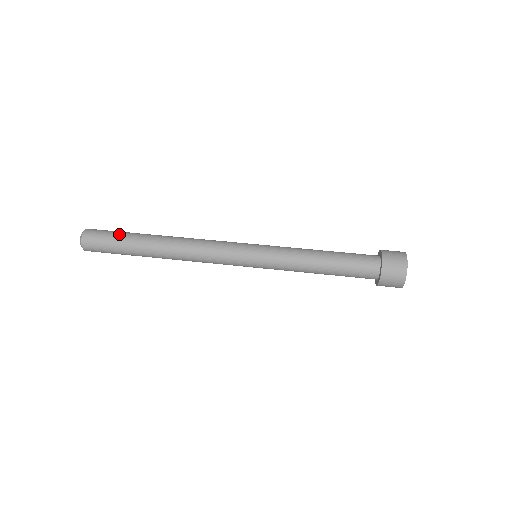
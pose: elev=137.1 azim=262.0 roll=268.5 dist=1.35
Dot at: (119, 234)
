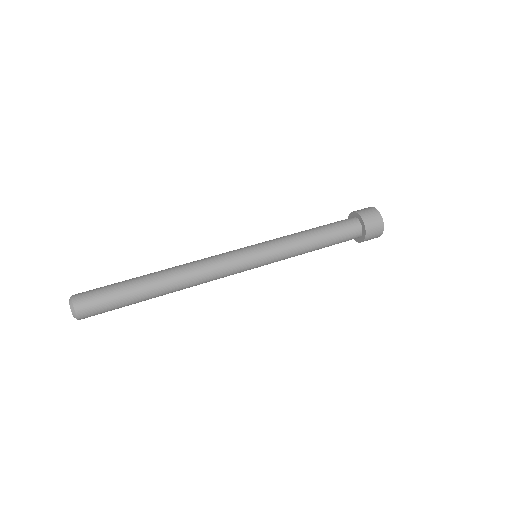
Dot at: (114, 284)
